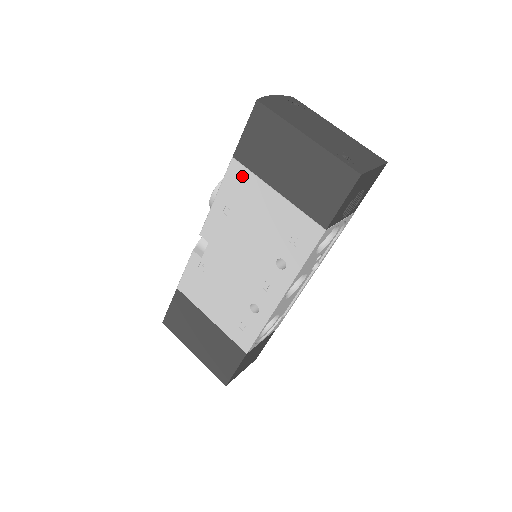
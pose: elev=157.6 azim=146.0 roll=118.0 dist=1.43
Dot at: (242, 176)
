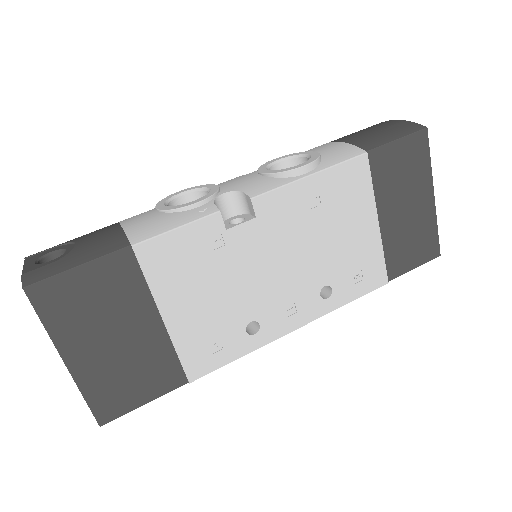
Dot at: (361, 179)
